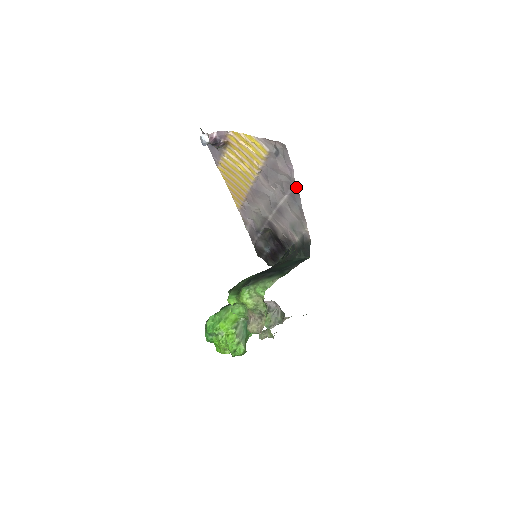
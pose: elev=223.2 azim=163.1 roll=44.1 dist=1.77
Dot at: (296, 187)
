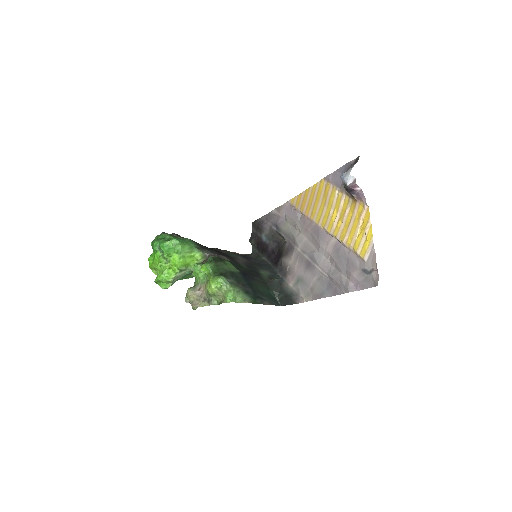
Dot at: (341, 291)
